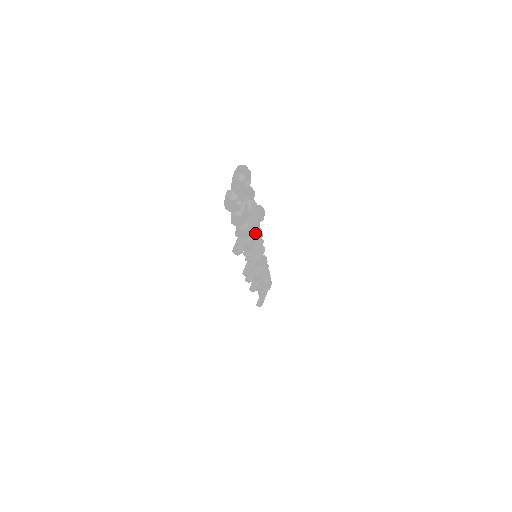
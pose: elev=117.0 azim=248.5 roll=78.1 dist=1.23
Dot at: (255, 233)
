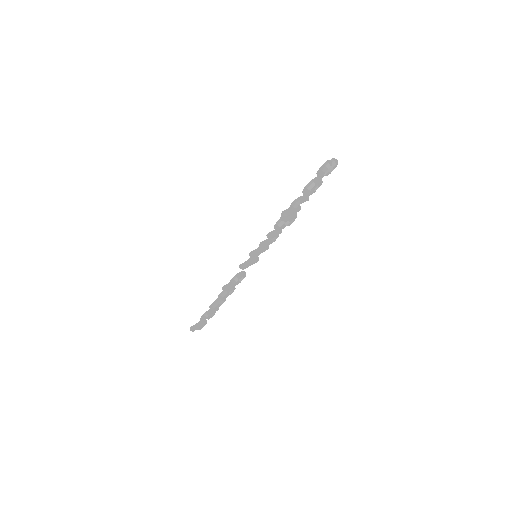
Dot at: (283, 226)
